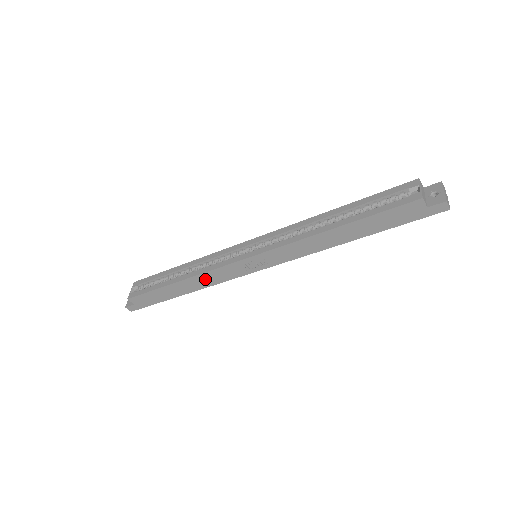
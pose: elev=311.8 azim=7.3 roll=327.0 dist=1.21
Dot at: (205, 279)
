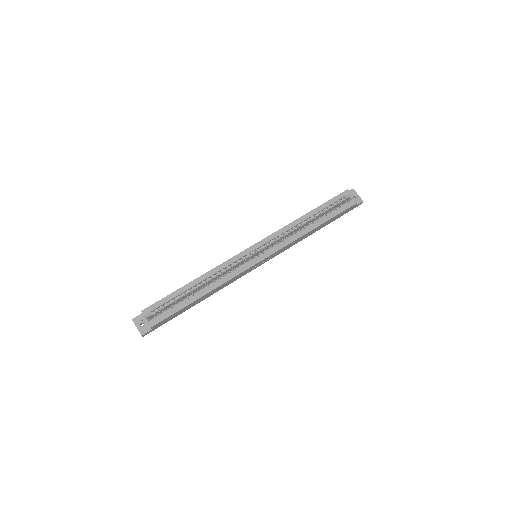
Dot at: (224, 285)
